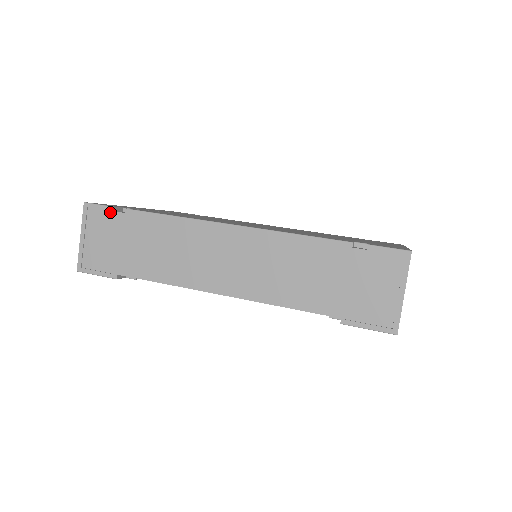
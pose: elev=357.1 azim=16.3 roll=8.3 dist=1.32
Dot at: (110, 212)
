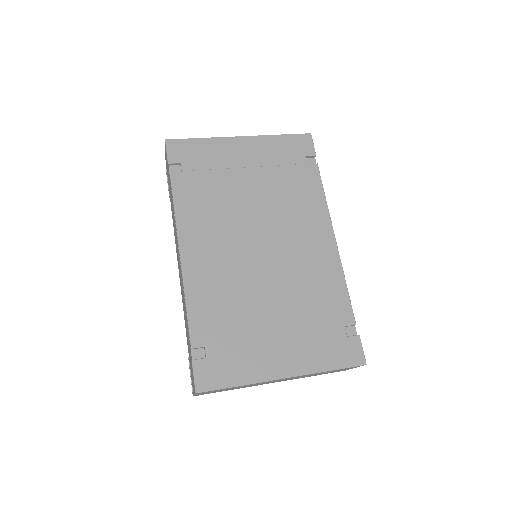
Dot at: (168, 163)
